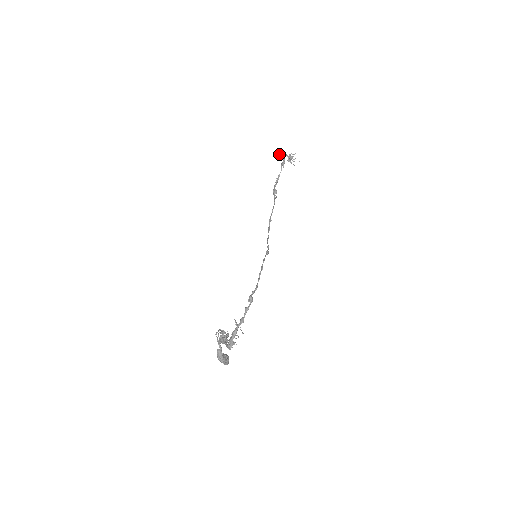
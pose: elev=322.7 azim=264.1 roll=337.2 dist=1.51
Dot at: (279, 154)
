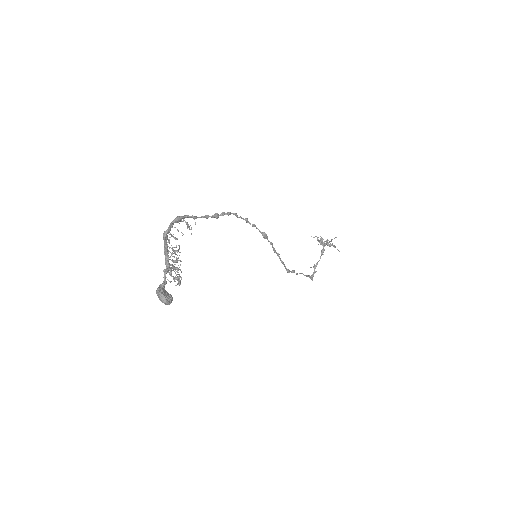
Dot at: occluded
